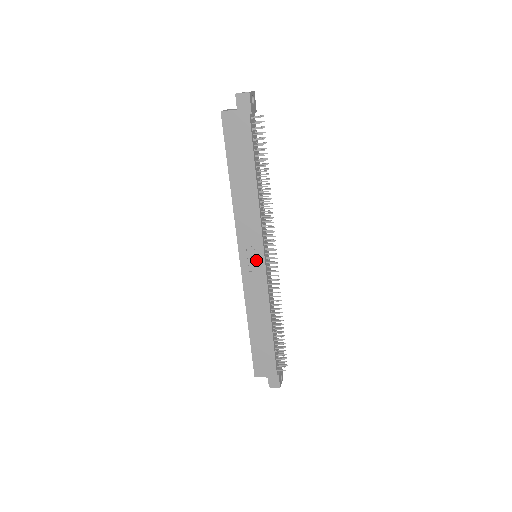
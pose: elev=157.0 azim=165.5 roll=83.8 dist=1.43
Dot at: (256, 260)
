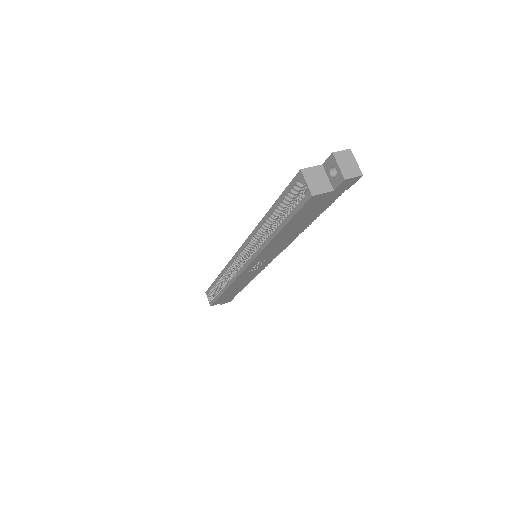
Dot at: (261, 264)
